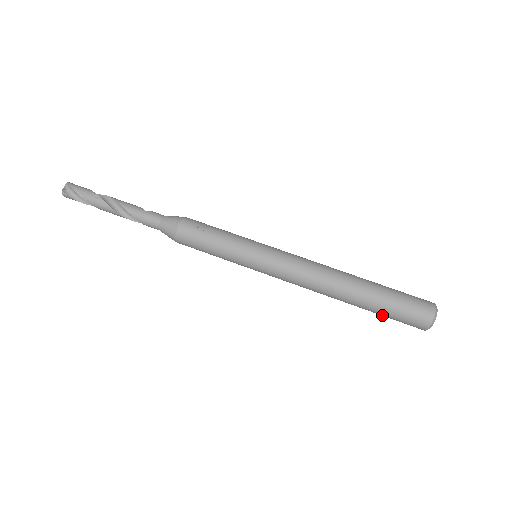
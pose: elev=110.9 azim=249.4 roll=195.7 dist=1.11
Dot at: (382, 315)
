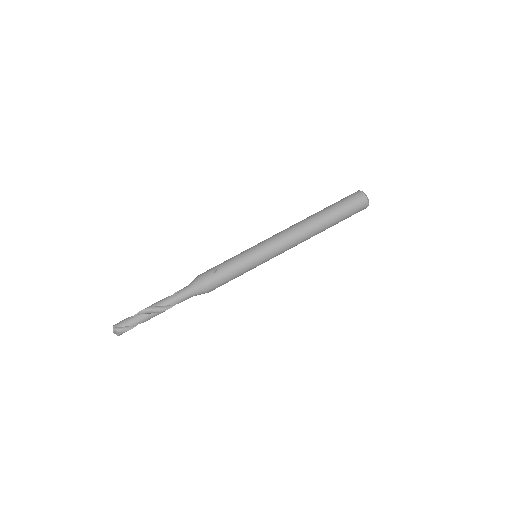
Dot at: occluded
